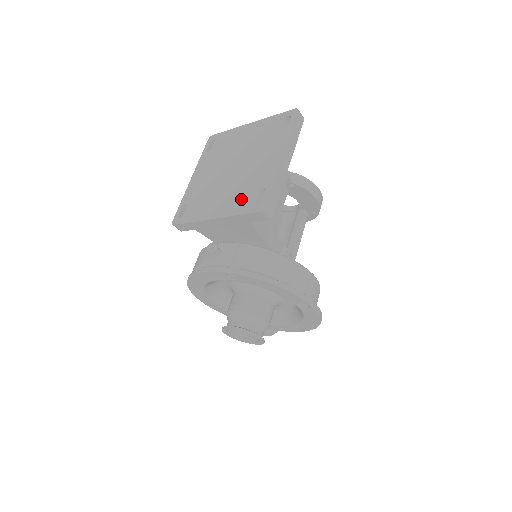
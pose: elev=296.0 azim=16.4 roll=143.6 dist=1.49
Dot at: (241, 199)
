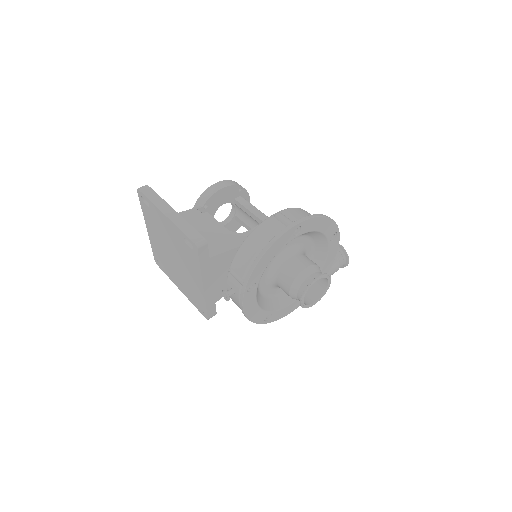
Dot at: (190, 260)
